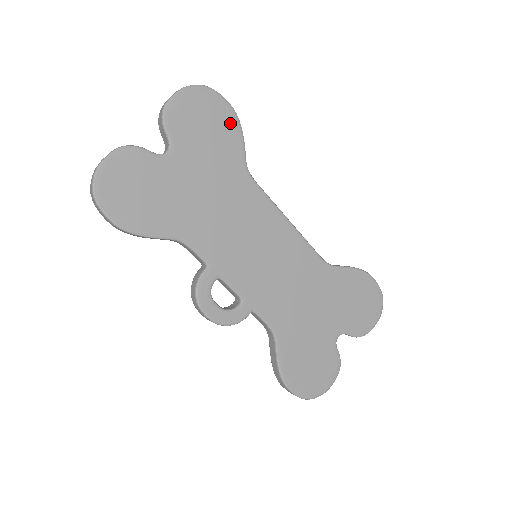
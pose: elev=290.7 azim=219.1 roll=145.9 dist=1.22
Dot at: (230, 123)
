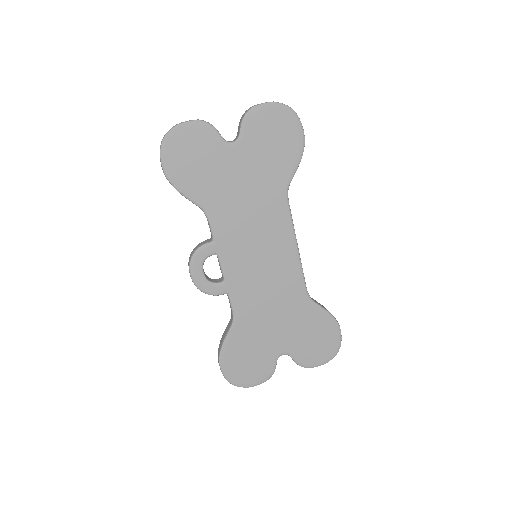
Dot at: (295, 147)
